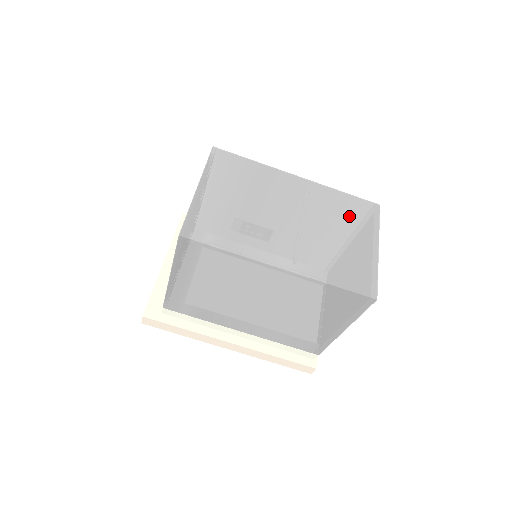
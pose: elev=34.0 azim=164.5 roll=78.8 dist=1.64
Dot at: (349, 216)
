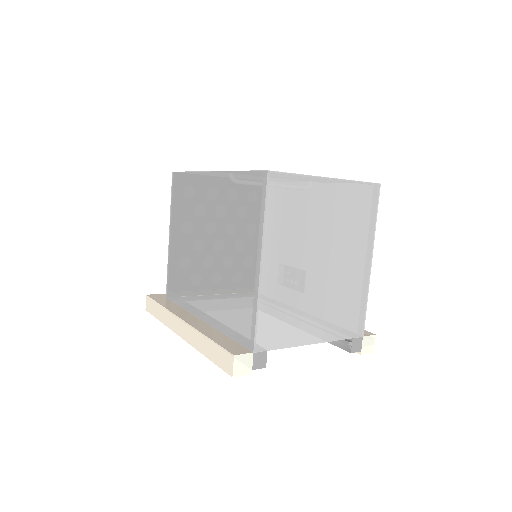
Dot at: occluded
